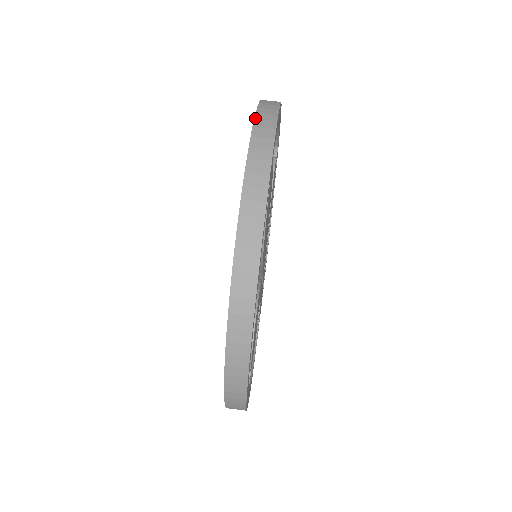
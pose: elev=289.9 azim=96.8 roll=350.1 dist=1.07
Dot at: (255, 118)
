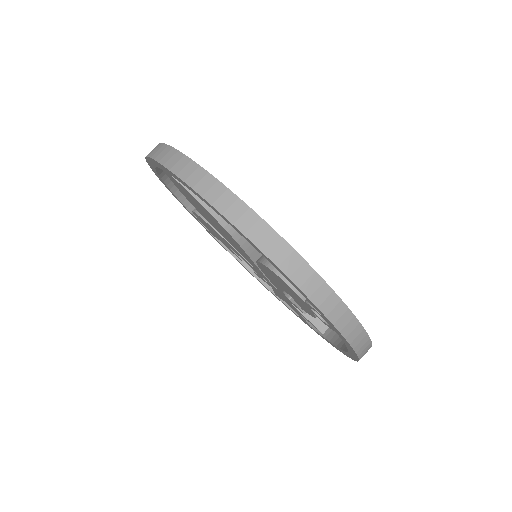
Dot at: (146, 156)
